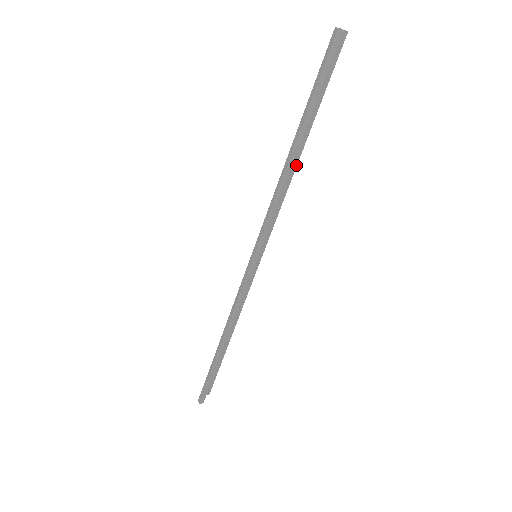
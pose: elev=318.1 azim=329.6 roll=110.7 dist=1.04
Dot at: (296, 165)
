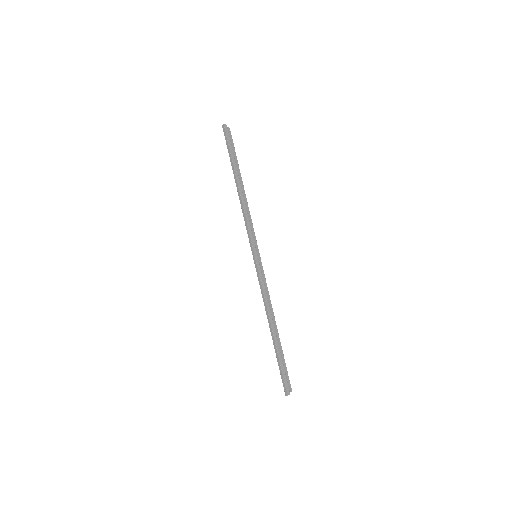
Dot at: (245, 195)
